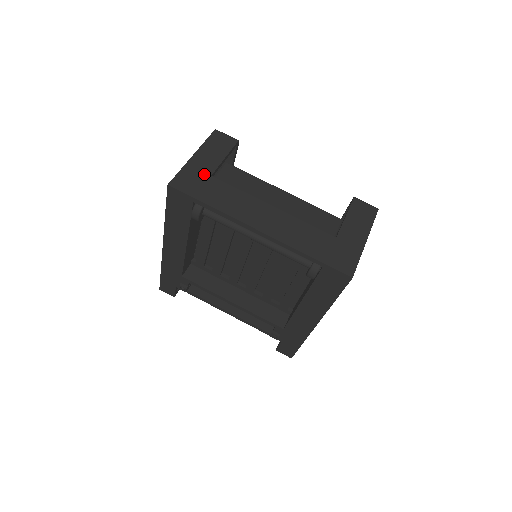
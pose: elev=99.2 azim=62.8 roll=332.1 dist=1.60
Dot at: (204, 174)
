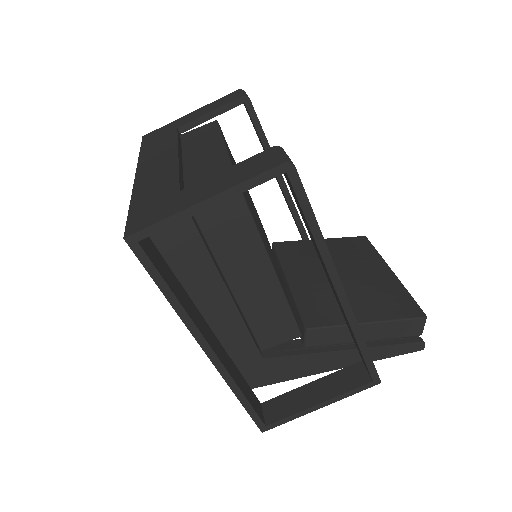
Dot at: (174, 127)
